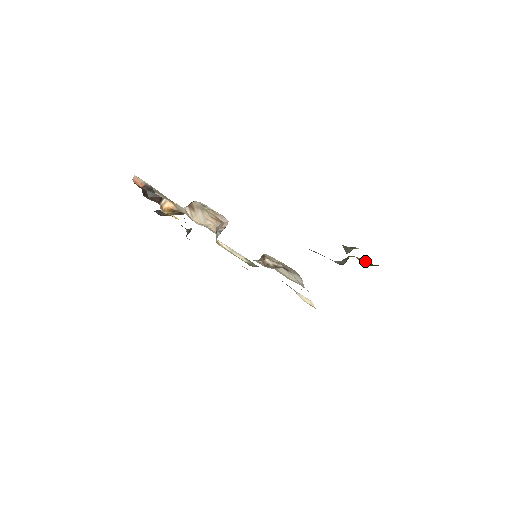
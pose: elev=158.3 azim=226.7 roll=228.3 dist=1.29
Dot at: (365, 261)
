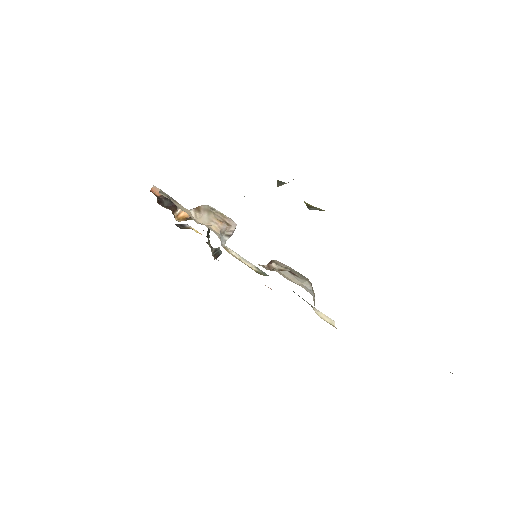
Dot at: (318, 208)
